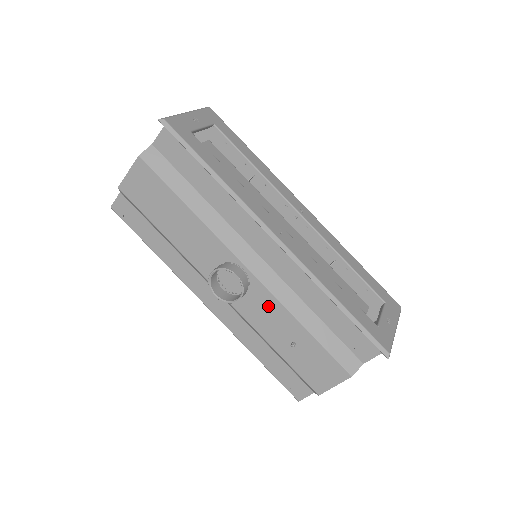
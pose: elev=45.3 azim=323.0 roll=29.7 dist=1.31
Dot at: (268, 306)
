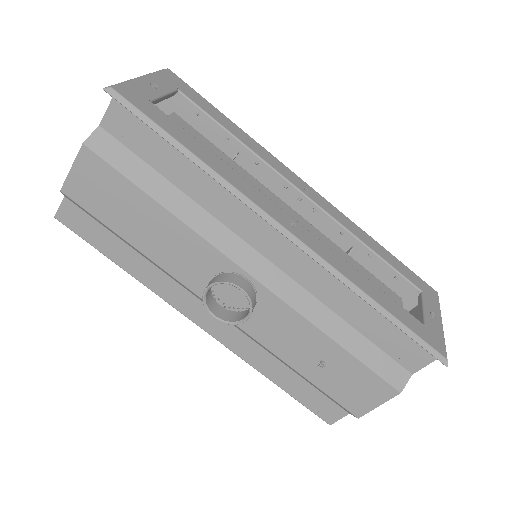
Dot at: (284, 321)
